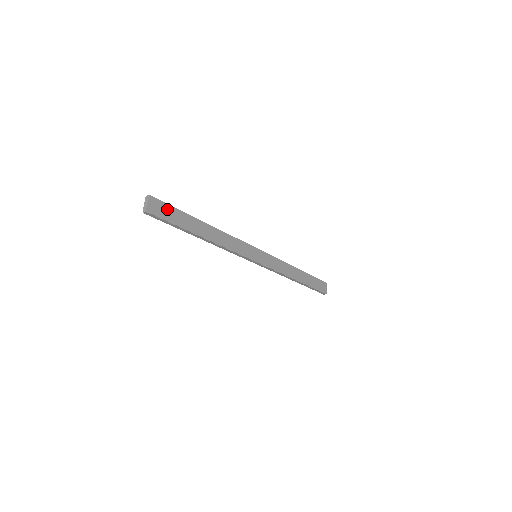
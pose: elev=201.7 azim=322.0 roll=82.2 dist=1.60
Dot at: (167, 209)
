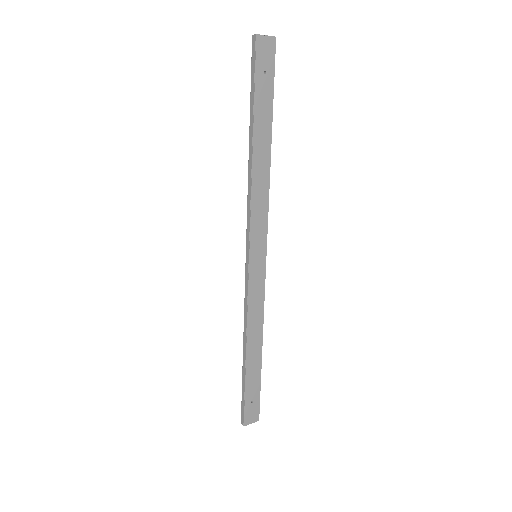
Dot at: (269, 70)
